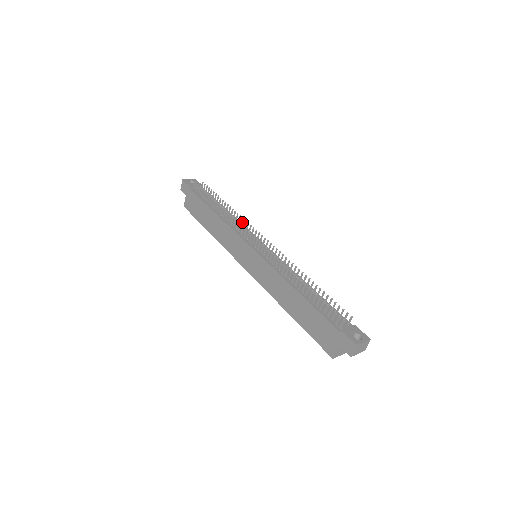
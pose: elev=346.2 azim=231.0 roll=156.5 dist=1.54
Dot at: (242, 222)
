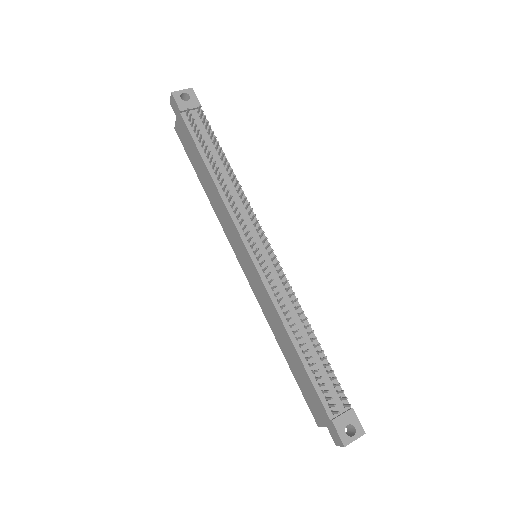
Dot at: (245, 200)
